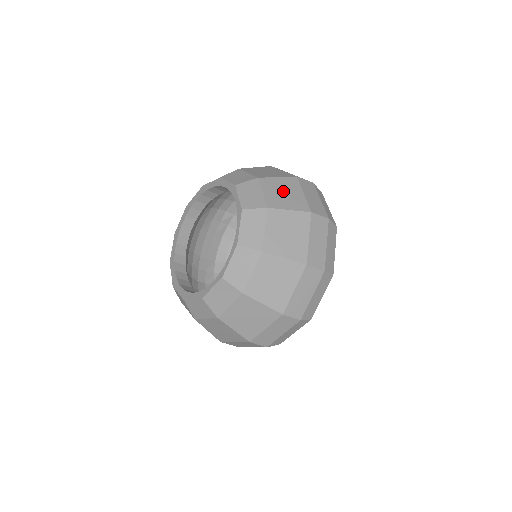
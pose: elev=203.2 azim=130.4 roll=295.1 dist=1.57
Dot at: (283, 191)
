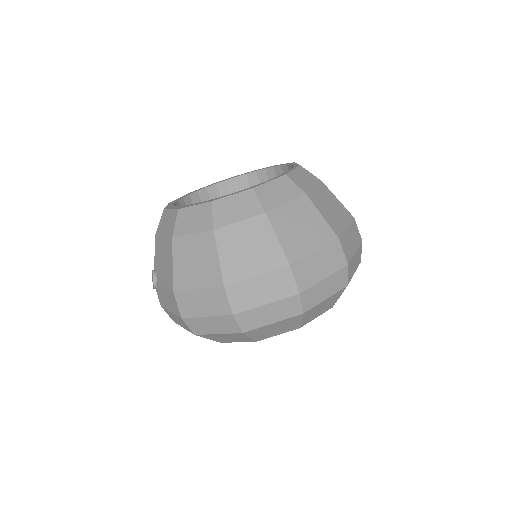
Dot at: occluded
